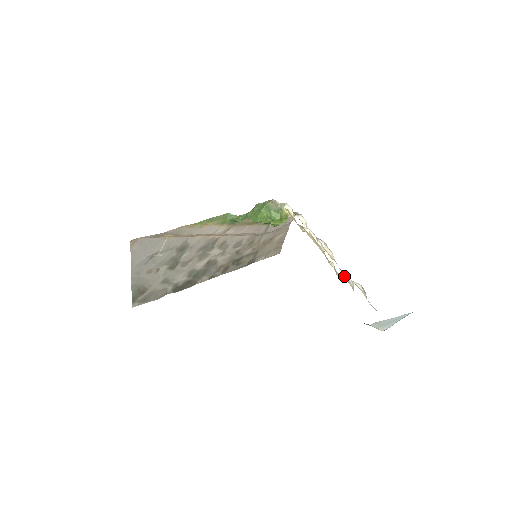
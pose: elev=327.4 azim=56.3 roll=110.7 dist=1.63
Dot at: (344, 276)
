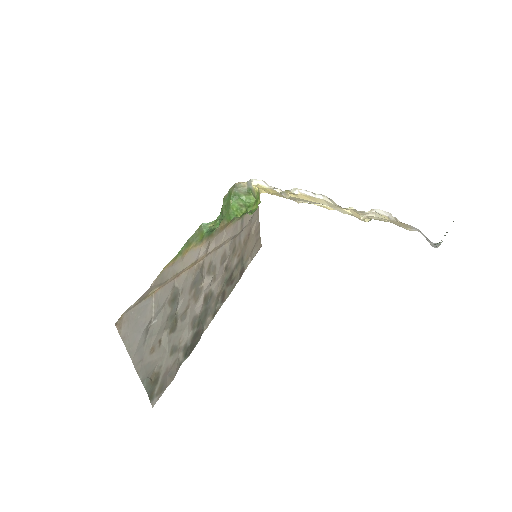
Dot at: (369, 213)
